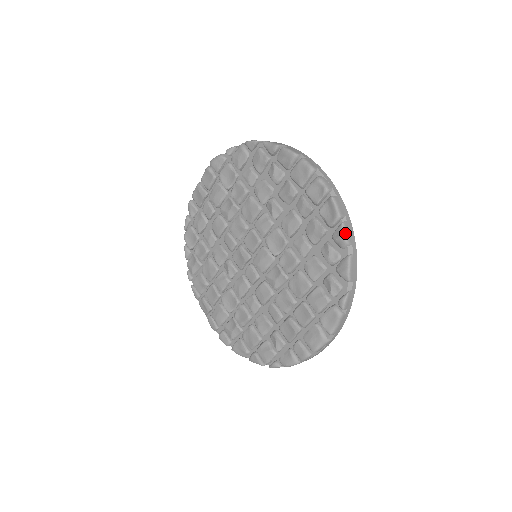
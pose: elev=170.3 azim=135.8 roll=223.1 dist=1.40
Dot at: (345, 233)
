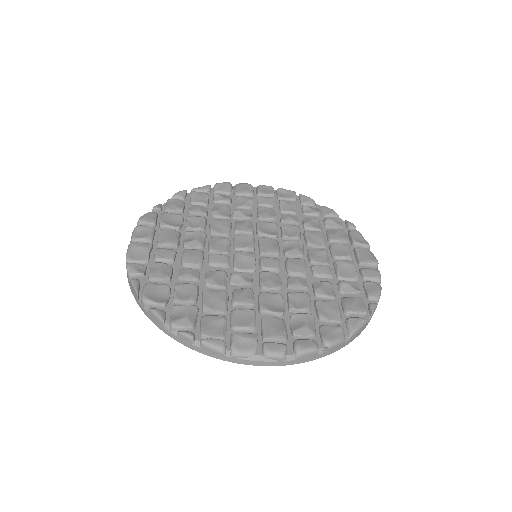
Dot at: (307, 197)
